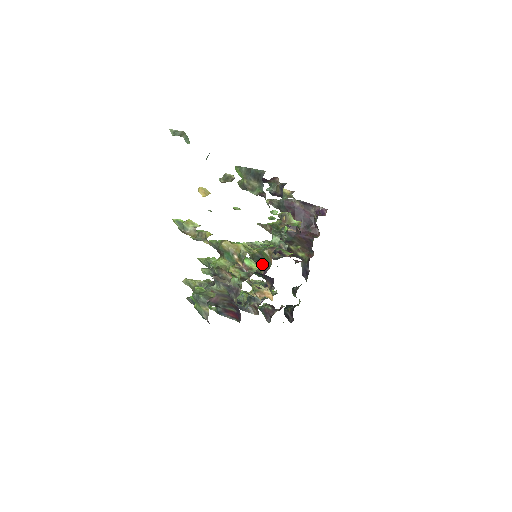
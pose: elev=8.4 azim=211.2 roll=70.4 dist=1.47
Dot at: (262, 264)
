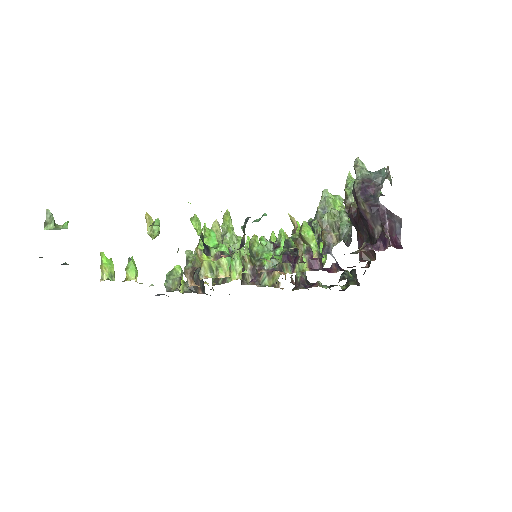
Dot at: occluded
